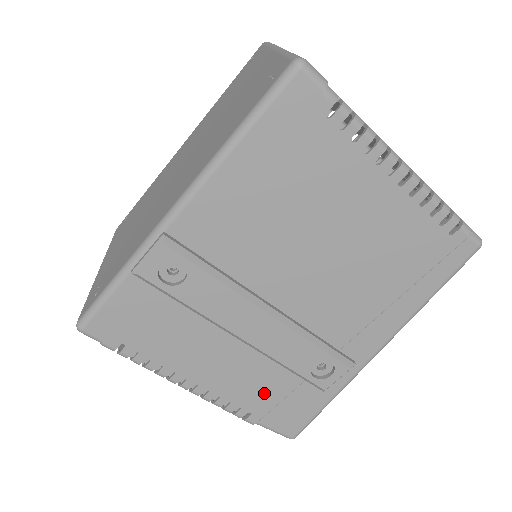
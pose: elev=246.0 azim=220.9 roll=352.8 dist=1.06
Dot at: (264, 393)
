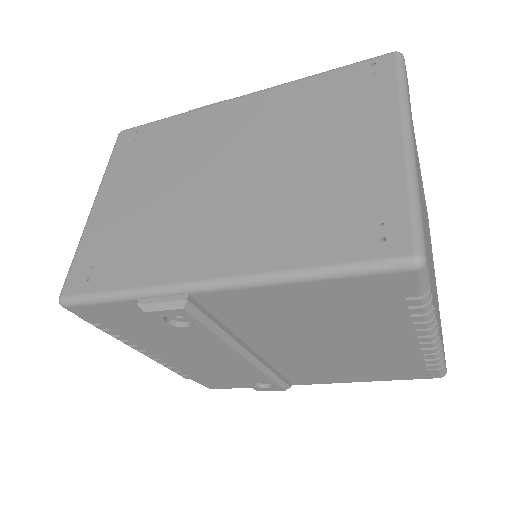
Dot at: (206, 373)
